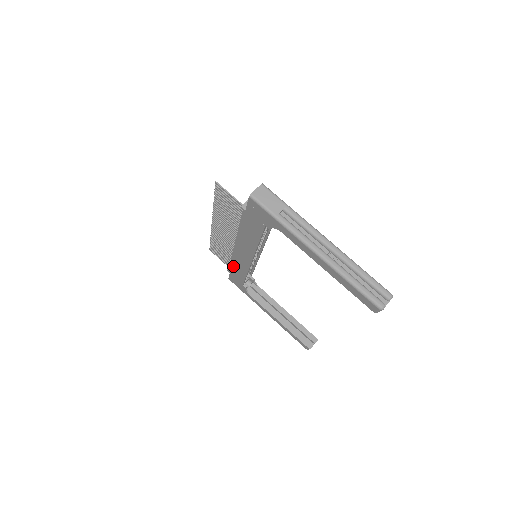
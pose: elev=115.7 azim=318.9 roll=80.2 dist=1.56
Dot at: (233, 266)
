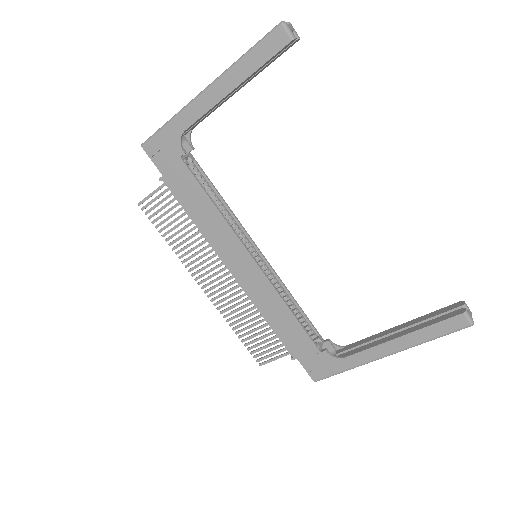
Dot at: (277, 328)
